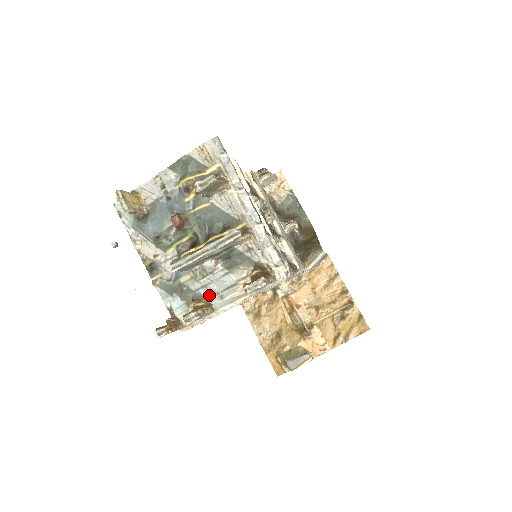
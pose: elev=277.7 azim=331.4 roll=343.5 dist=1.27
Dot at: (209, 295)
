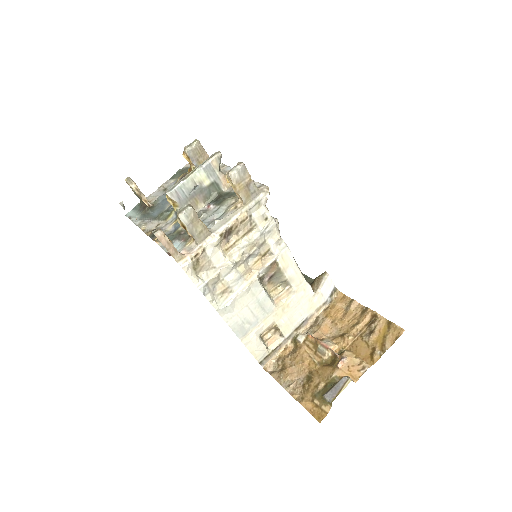
Dot at: occluded
